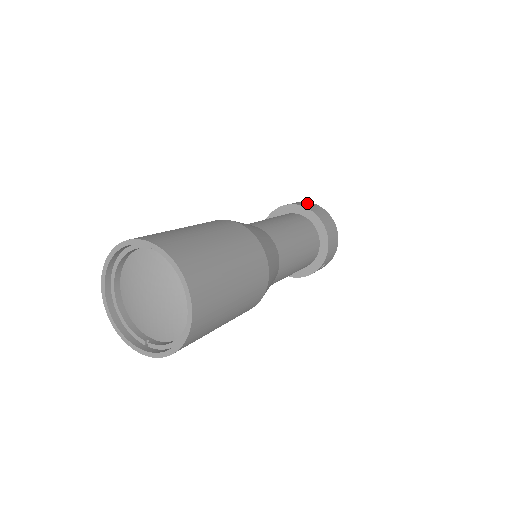
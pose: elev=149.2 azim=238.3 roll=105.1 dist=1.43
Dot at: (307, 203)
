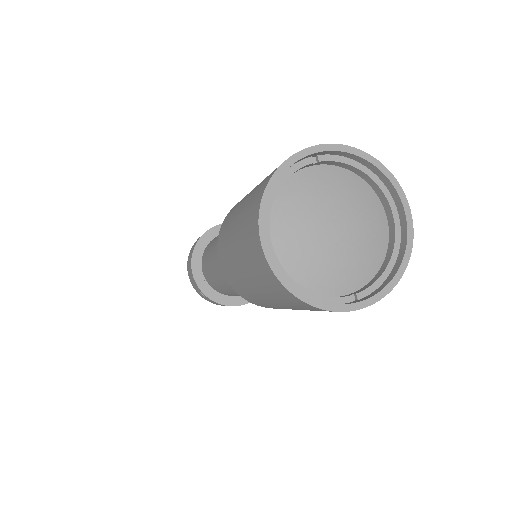
Dot at: occluded
